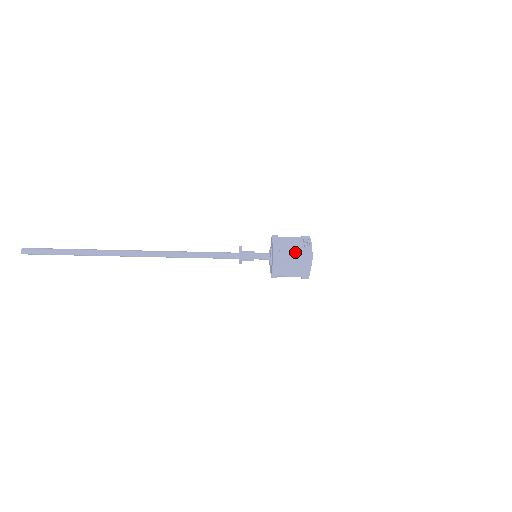
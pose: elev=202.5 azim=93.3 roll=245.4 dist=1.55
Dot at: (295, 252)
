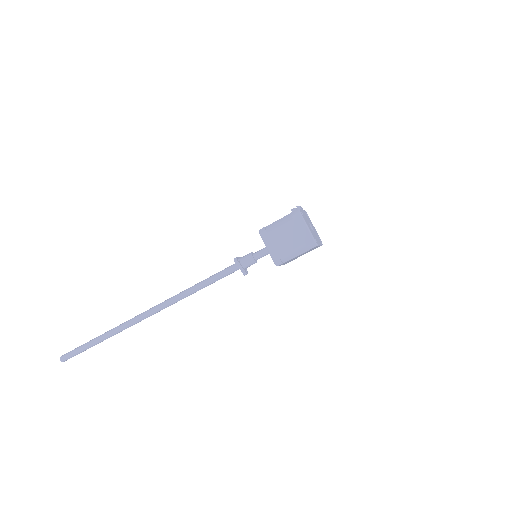
Dot at: (281, 218)
